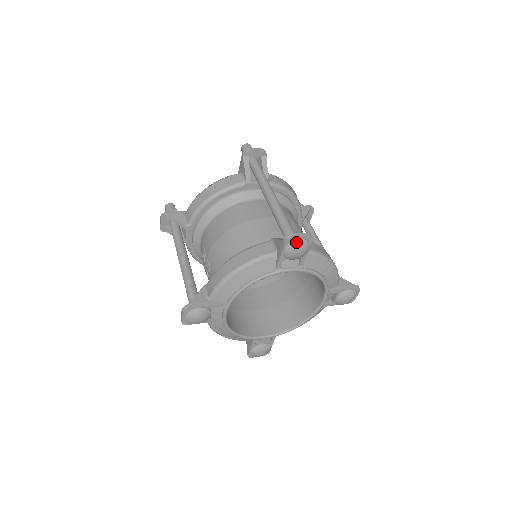
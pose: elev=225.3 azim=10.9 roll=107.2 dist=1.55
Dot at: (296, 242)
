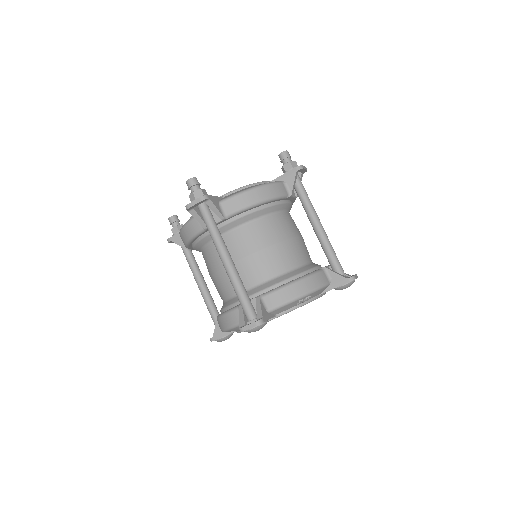
Dot at: (249, 331)
